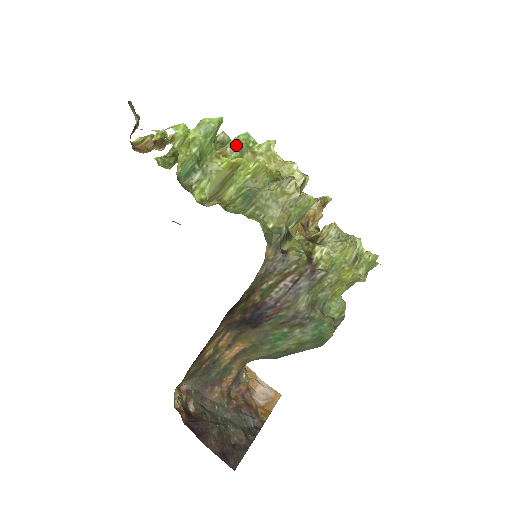
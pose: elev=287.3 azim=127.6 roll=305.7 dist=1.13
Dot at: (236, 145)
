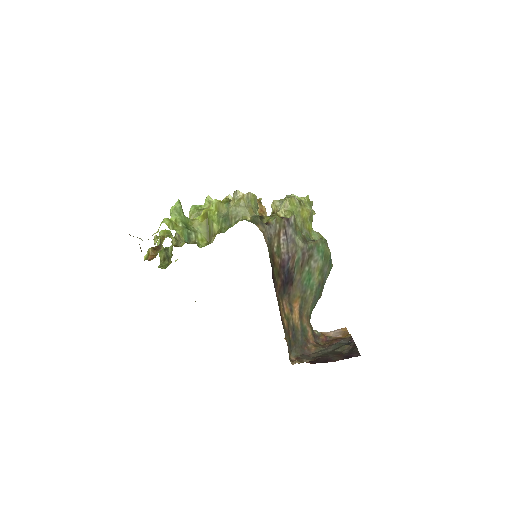
Dot at: (193, 215)
